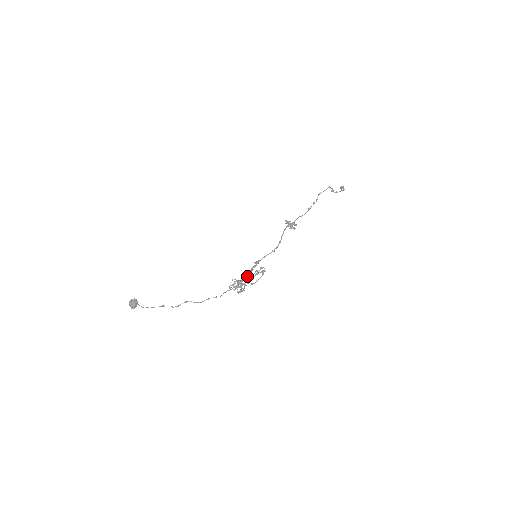
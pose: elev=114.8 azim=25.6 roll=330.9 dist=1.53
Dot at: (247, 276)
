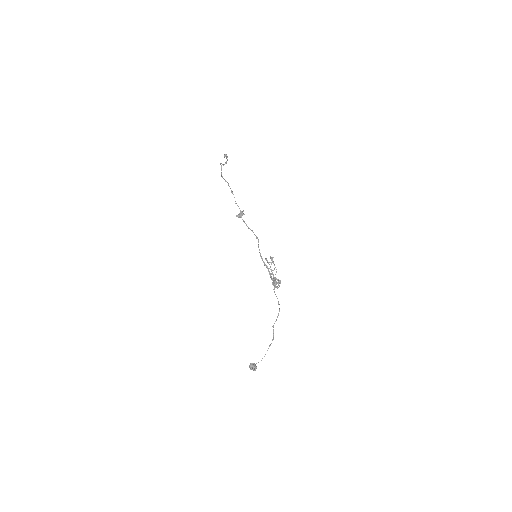
Dot at: occluded
